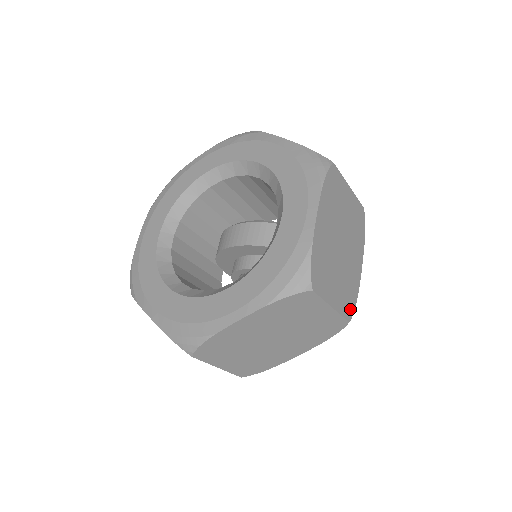
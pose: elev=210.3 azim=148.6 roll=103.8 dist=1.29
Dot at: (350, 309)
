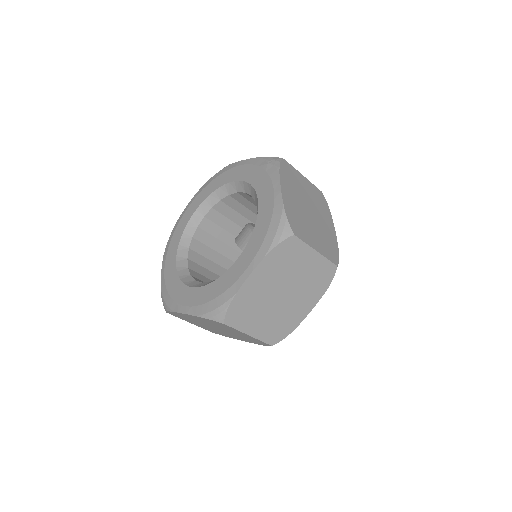
Dot at: (277, 337)
